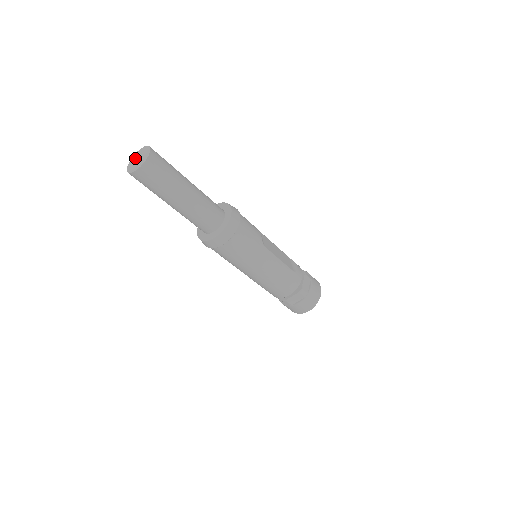
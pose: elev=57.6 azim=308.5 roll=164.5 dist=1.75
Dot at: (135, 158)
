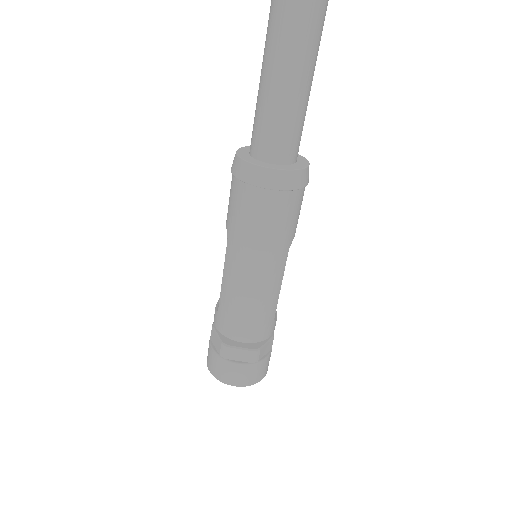
Dot at: out of frame
